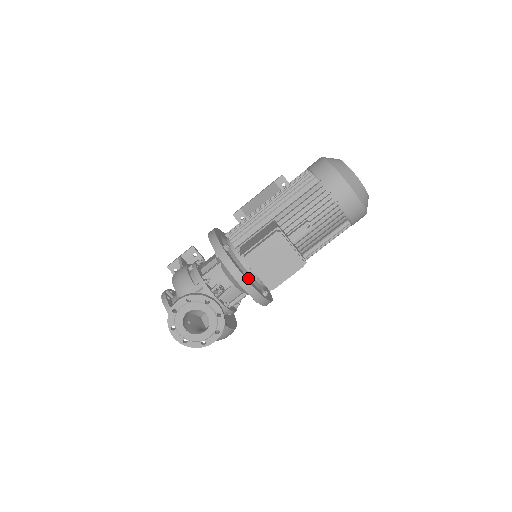
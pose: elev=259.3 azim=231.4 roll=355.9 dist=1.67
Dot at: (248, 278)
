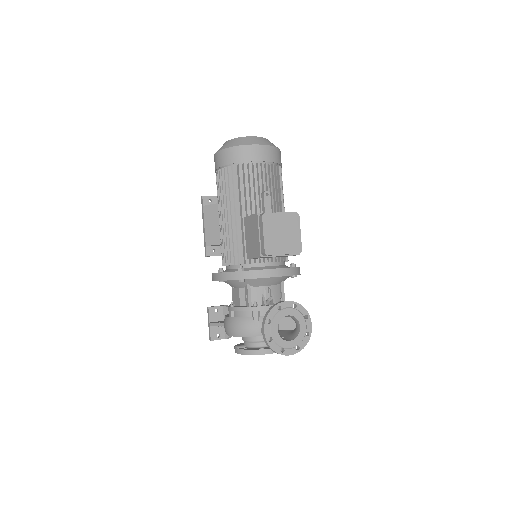
Dot at: occluded
